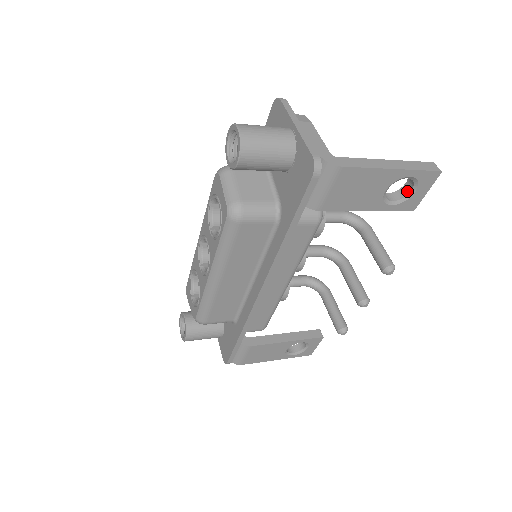
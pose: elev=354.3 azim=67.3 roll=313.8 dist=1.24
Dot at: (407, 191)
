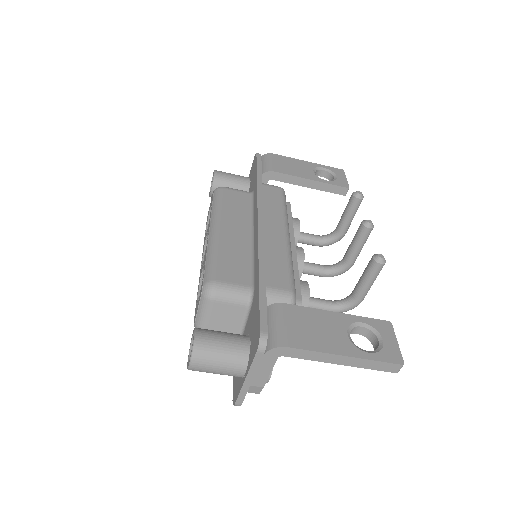
Dot at: occluded
